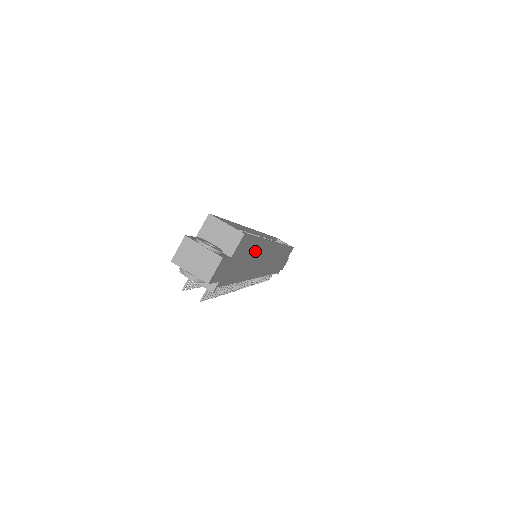
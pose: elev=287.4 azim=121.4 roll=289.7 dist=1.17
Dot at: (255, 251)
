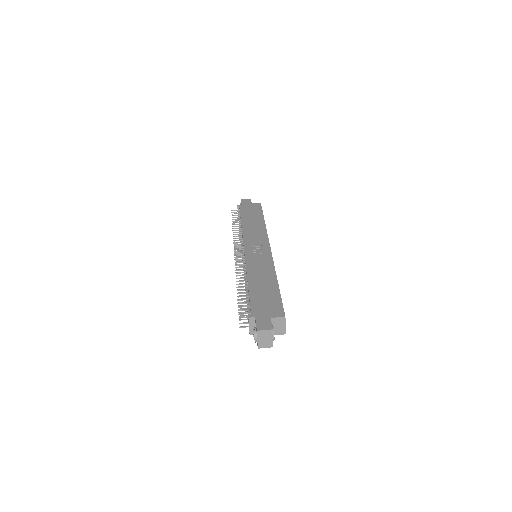
Dot at: occluded
